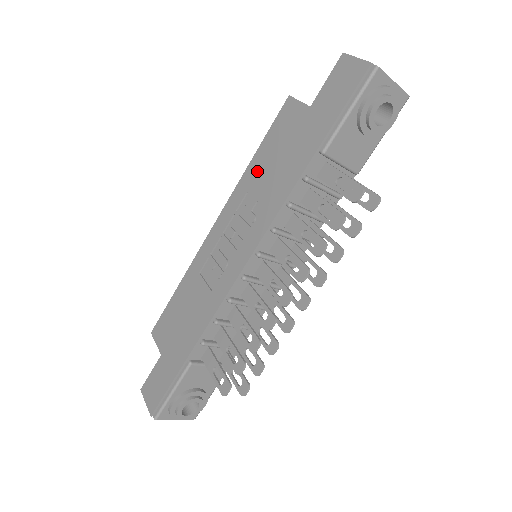
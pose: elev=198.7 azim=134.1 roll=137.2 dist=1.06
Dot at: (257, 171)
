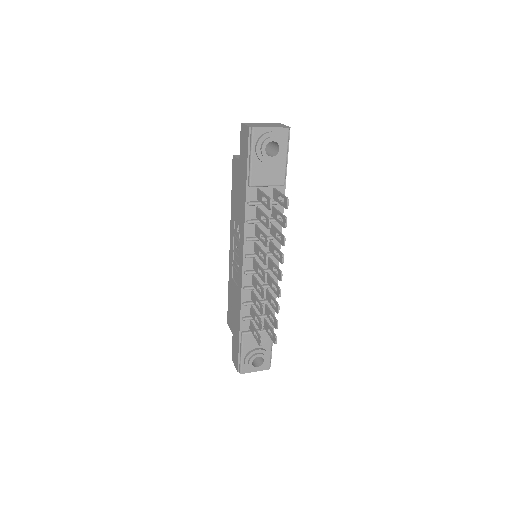
Dot at: (234, 206)
